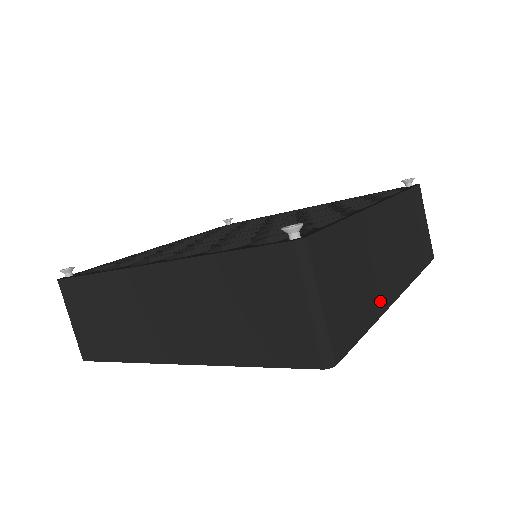
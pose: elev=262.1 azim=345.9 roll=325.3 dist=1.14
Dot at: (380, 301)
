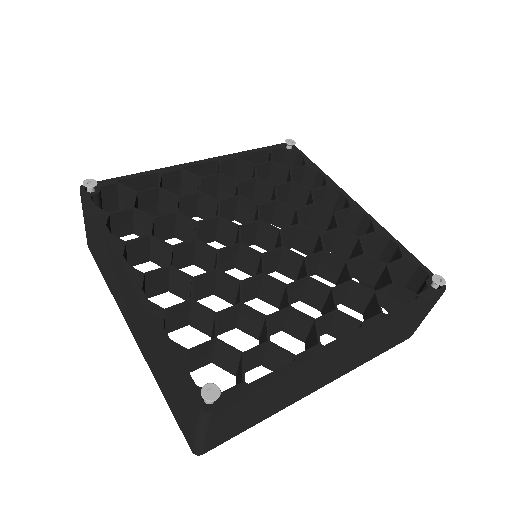
Dot at: (290, 401)
